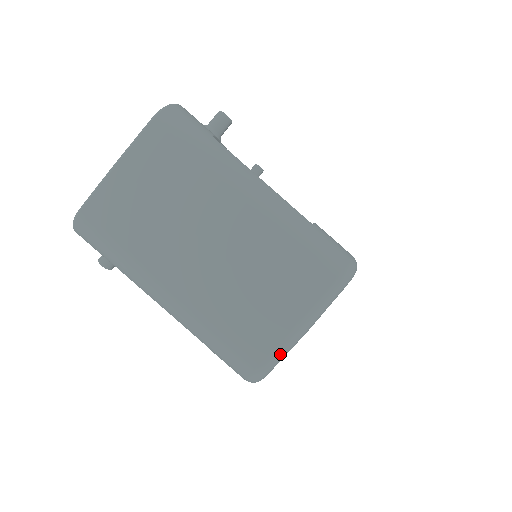
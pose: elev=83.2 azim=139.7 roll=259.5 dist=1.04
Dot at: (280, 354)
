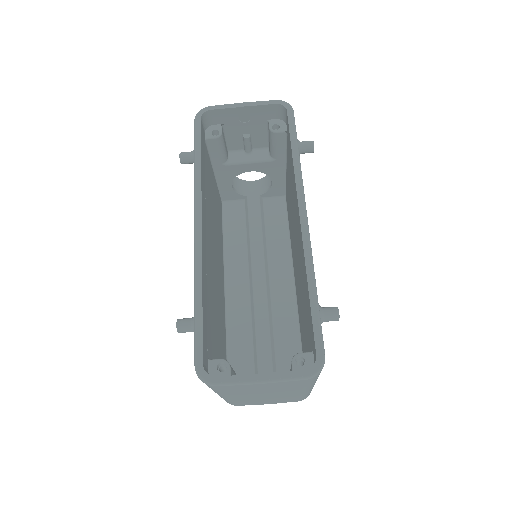
Dot at: occluded
